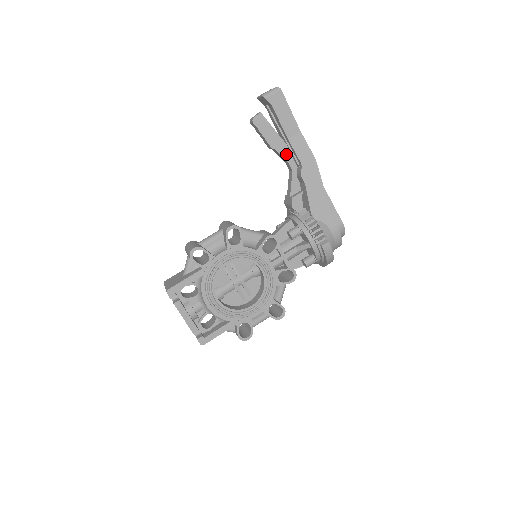
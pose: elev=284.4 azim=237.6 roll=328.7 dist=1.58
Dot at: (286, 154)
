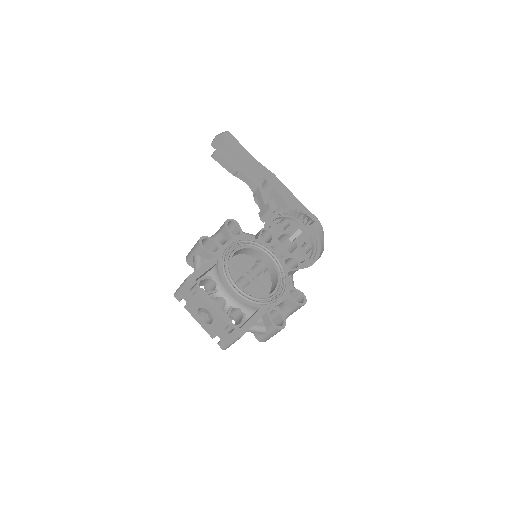
Dot at: (249, 175)
